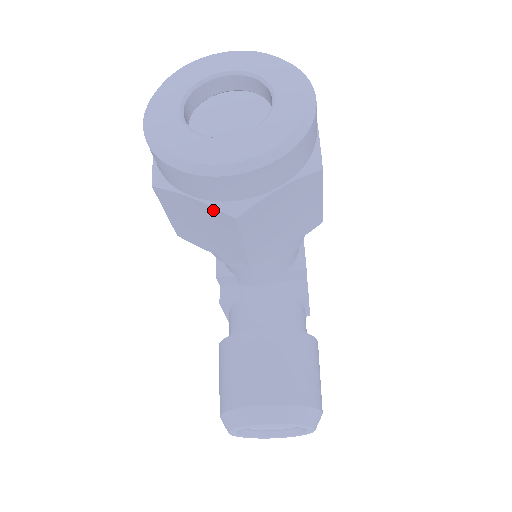
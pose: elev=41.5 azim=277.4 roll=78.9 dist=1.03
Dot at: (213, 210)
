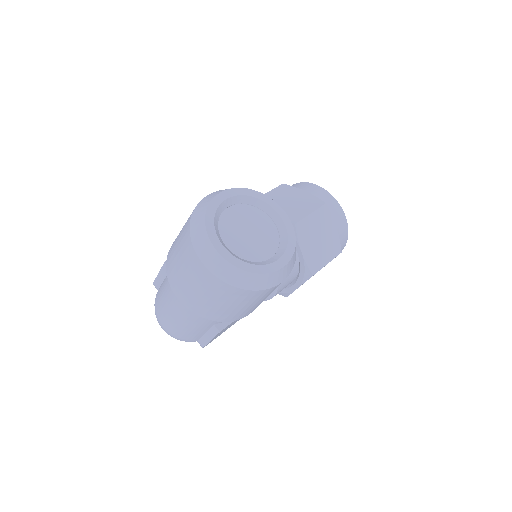
Dot at: (314, 198)
